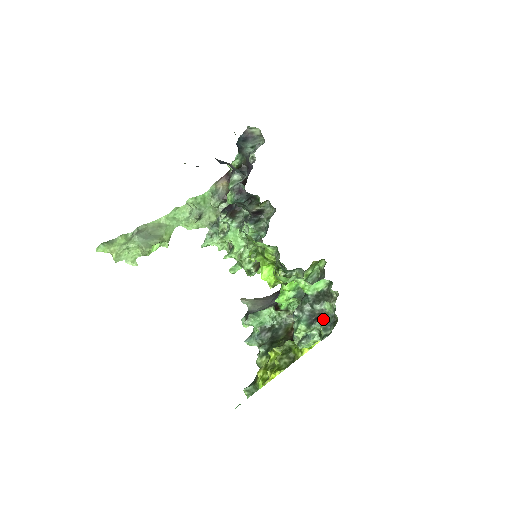
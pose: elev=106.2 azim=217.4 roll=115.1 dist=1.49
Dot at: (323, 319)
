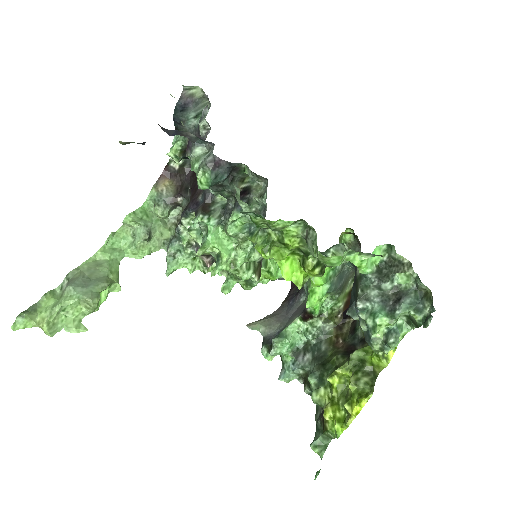
Dot at: (407, 298)
